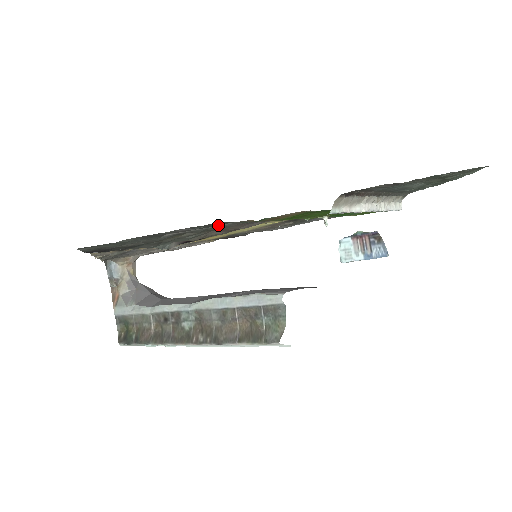
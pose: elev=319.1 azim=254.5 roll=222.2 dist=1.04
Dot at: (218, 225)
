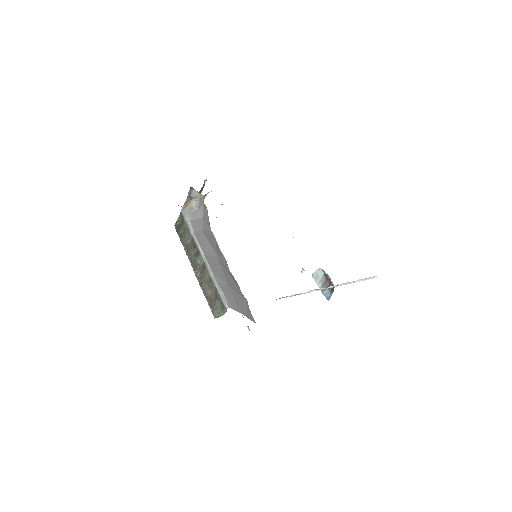
Dot at: occluded
